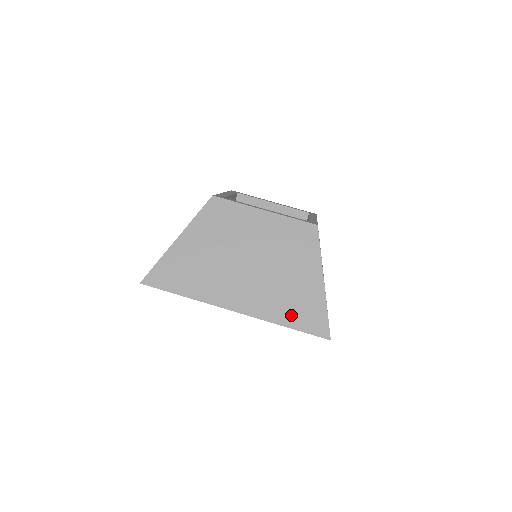
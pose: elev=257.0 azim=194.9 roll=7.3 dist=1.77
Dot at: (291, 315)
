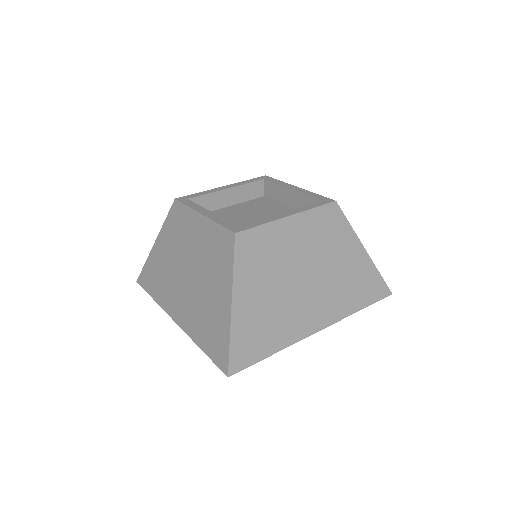
Dot at: (205, 337)
